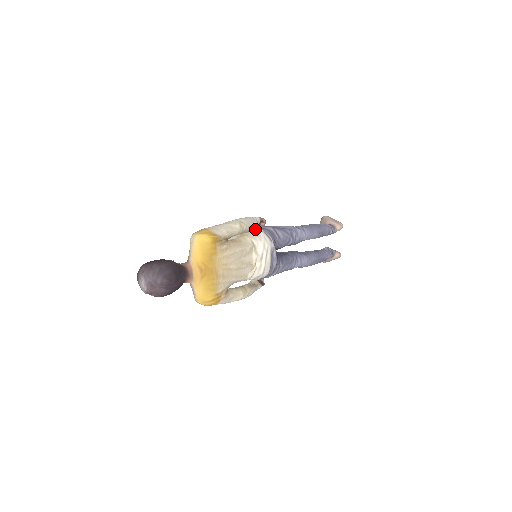
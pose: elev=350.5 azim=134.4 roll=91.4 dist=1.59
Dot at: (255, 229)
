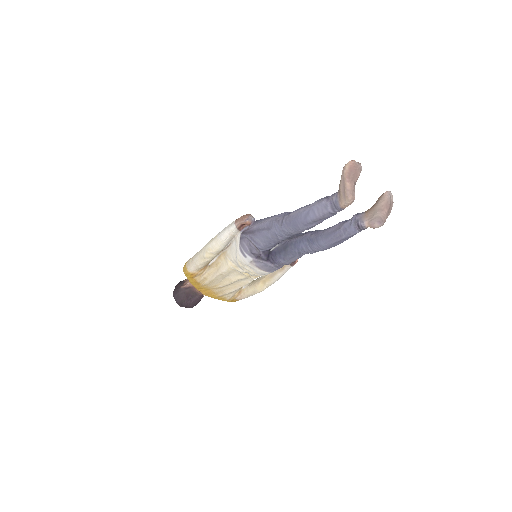
Dot at: (234, 240)
